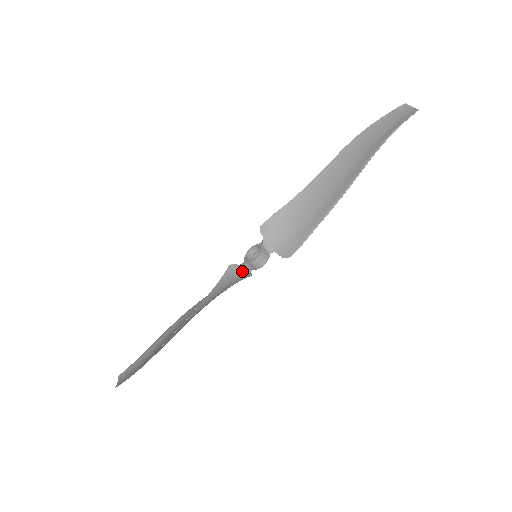
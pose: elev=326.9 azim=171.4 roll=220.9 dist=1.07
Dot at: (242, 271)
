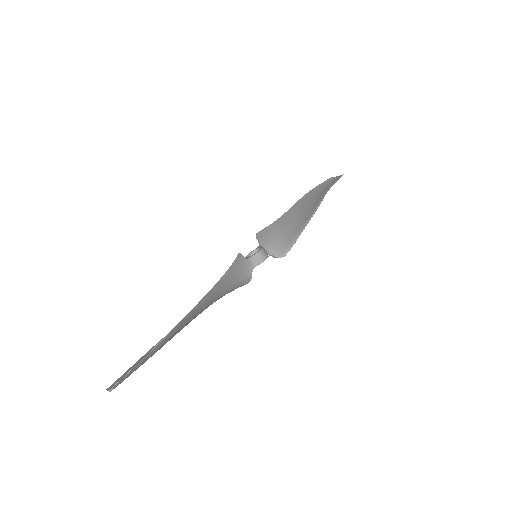
Dot at: (247, 265)
